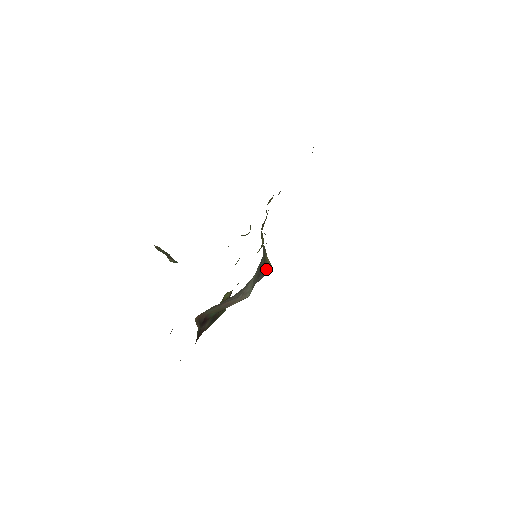
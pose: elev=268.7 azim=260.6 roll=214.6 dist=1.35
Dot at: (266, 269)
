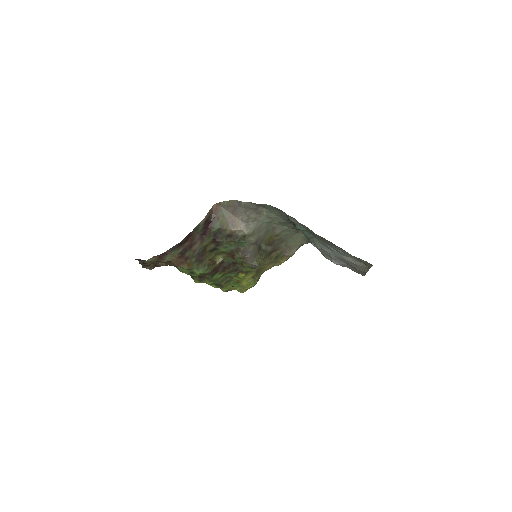
Dot at: (258, 258)
